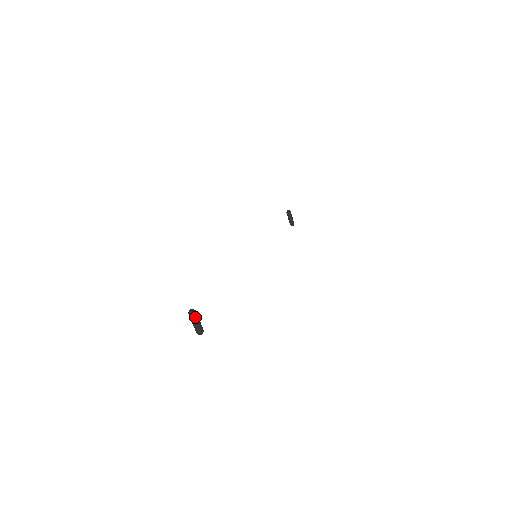
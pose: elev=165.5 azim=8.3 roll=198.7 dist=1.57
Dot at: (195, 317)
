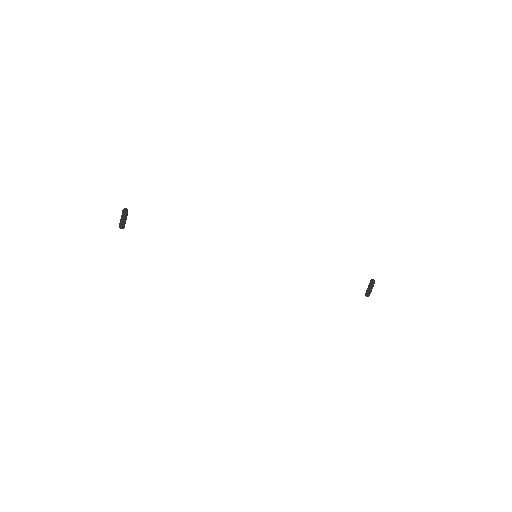
Dot at: (123, 214)
